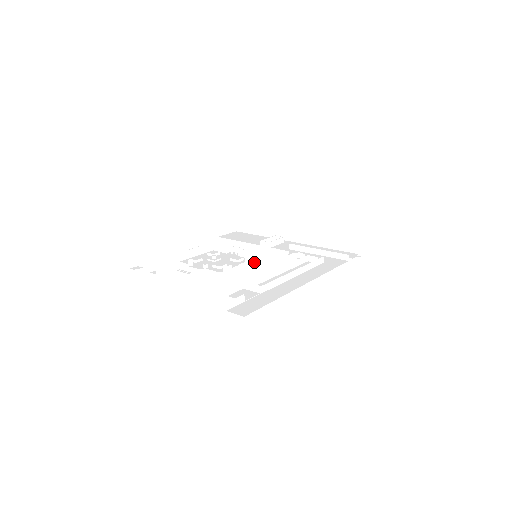
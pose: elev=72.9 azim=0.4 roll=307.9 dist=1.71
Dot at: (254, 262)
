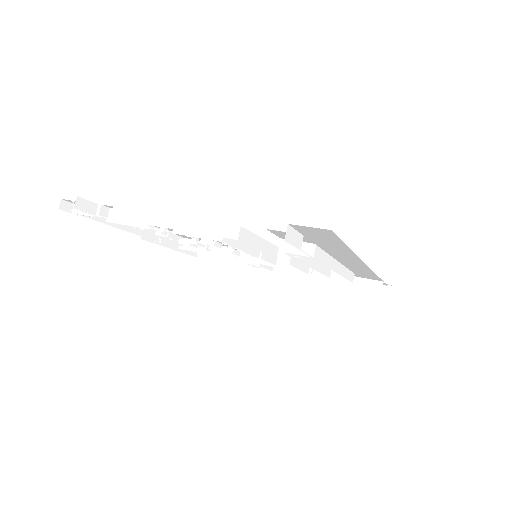
Dot at: (261, 254)
